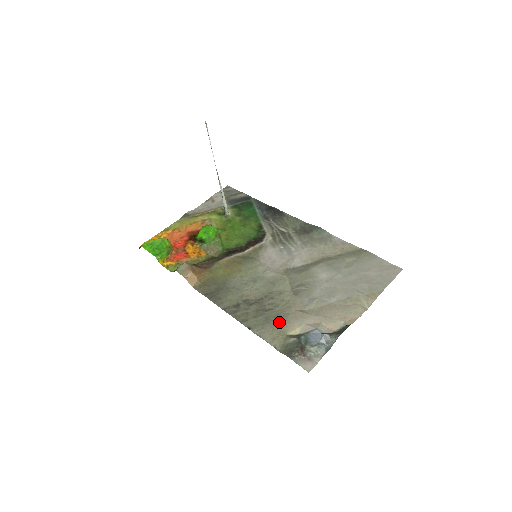
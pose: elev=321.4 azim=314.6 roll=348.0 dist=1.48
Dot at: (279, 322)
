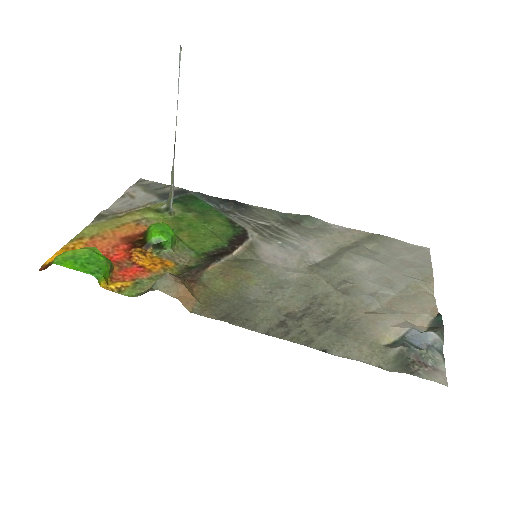
Dot at: (358, 332)
